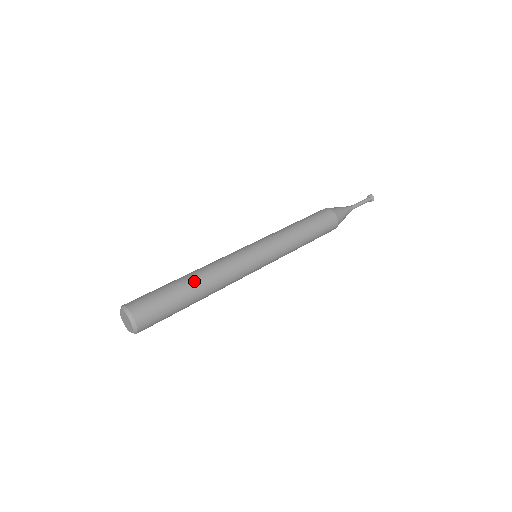
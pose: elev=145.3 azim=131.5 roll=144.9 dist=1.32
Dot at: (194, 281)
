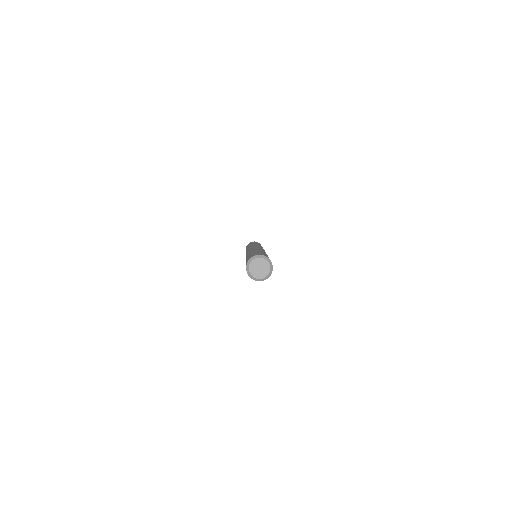
Dot at: occluded
